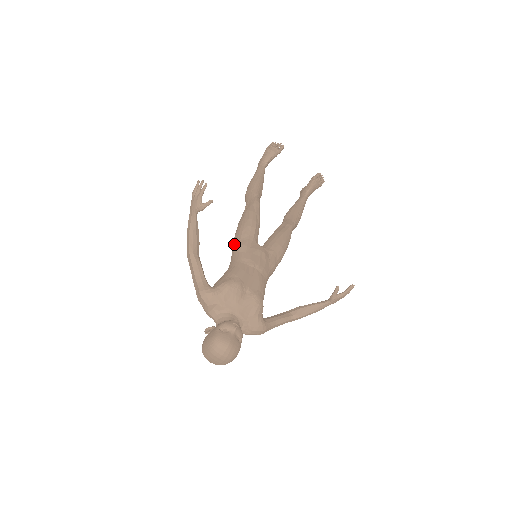
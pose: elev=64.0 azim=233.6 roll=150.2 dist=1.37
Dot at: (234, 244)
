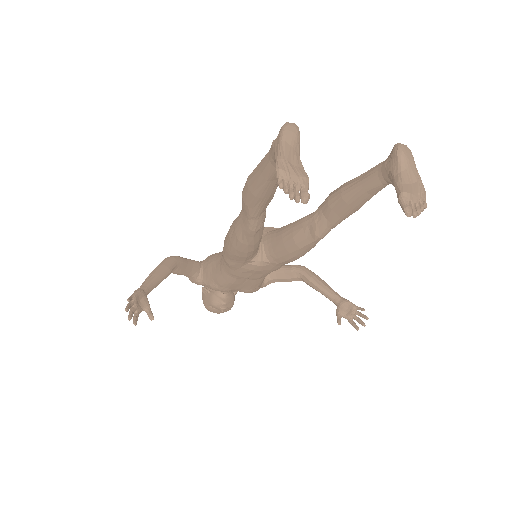
Dot at: occluded
